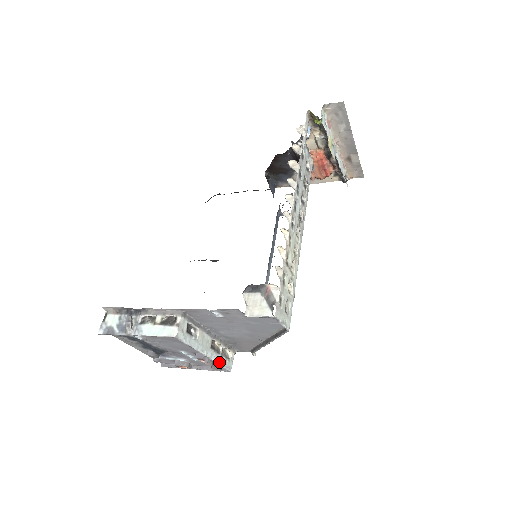
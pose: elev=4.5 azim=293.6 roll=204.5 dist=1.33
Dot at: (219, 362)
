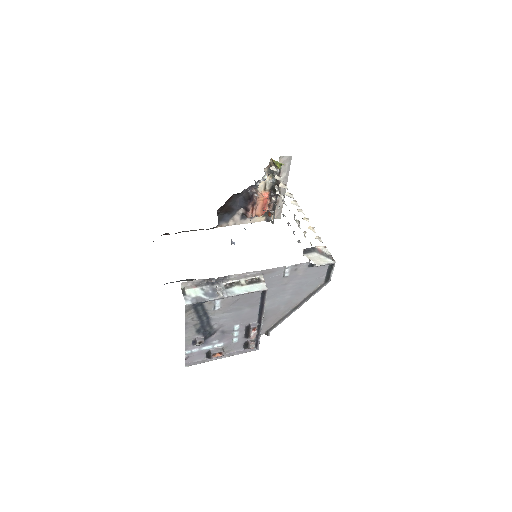
Dot at: (260, 334)
